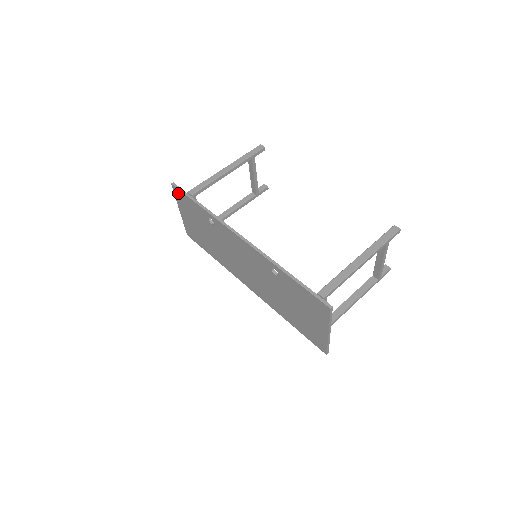
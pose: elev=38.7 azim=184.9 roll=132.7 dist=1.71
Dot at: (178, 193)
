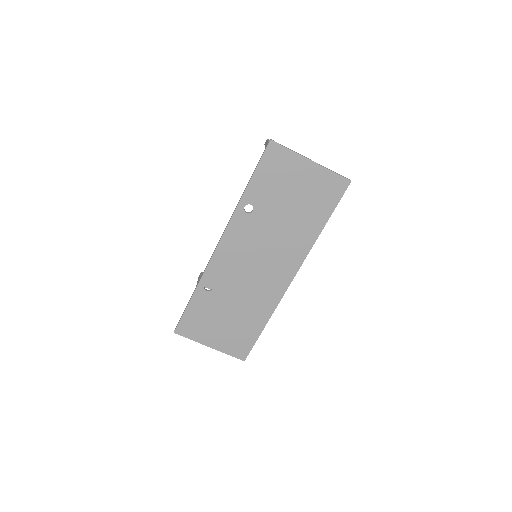
Dot at: (184, 328)
